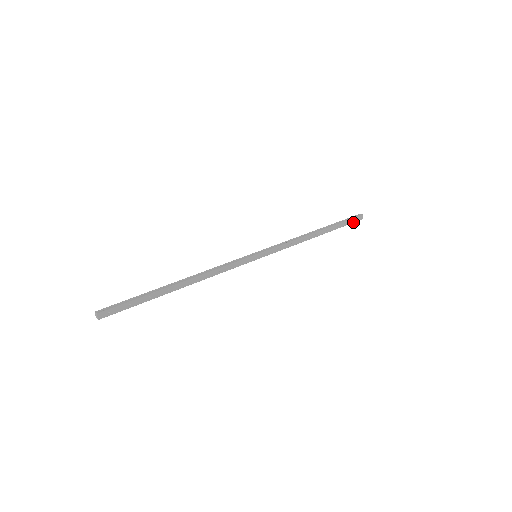
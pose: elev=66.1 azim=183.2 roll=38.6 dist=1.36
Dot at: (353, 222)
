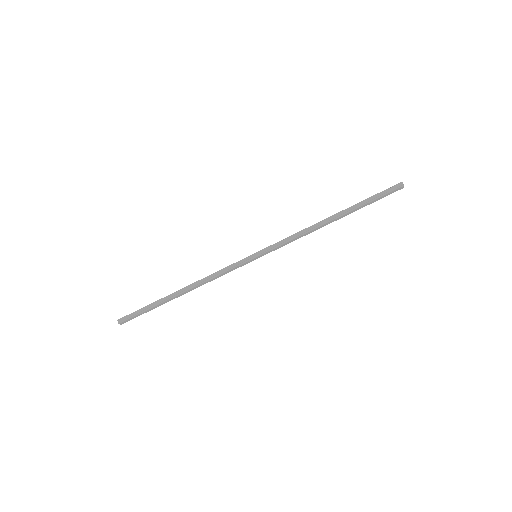
Dot at: (387, 195)
